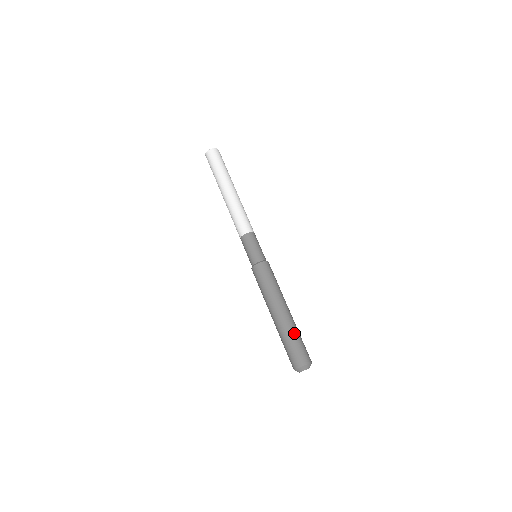
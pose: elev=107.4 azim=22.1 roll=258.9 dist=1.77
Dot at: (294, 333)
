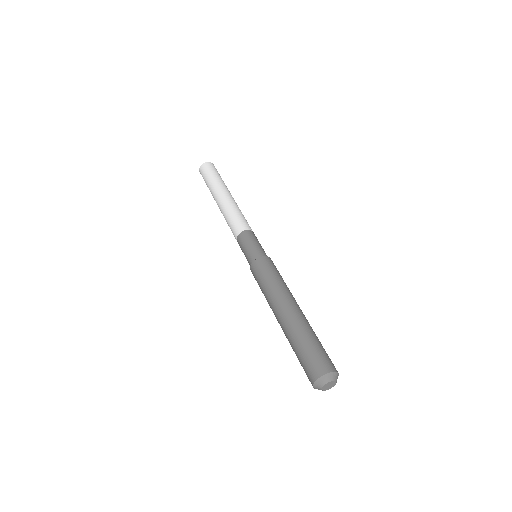
Dot at: (314, 333)
